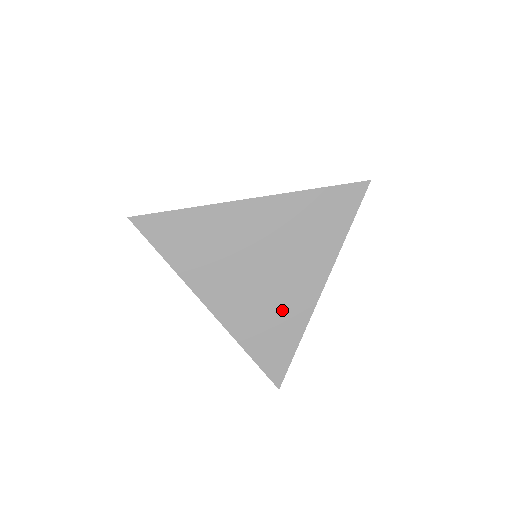
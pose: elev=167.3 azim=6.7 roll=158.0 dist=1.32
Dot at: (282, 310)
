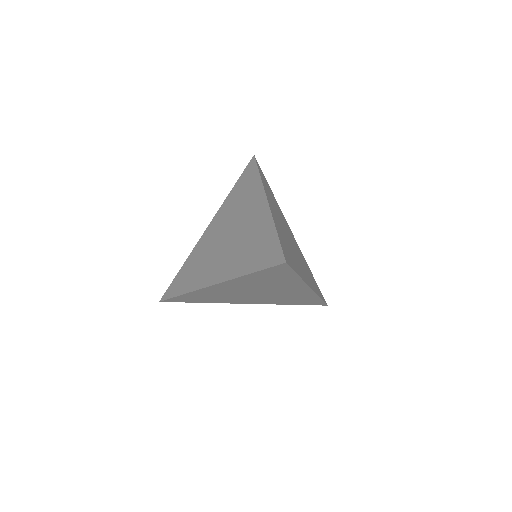
Dot at: (252, 234)
